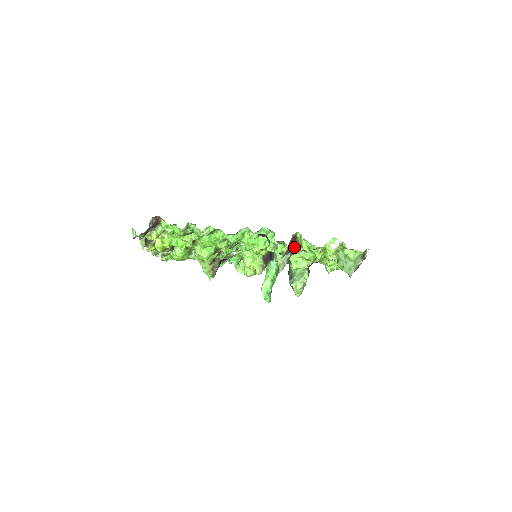
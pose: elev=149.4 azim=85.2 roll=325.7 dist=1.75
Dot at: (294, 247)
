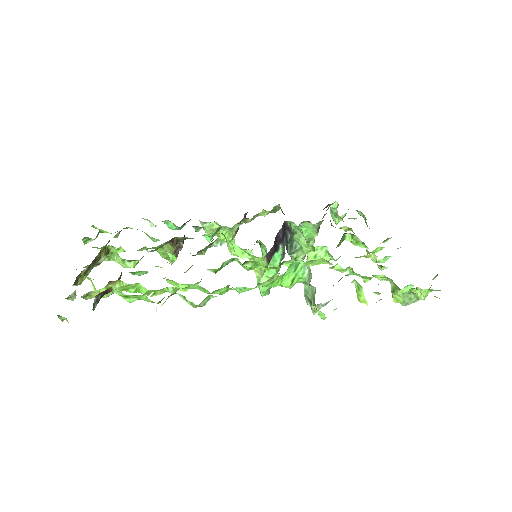
Dot at: occluded
